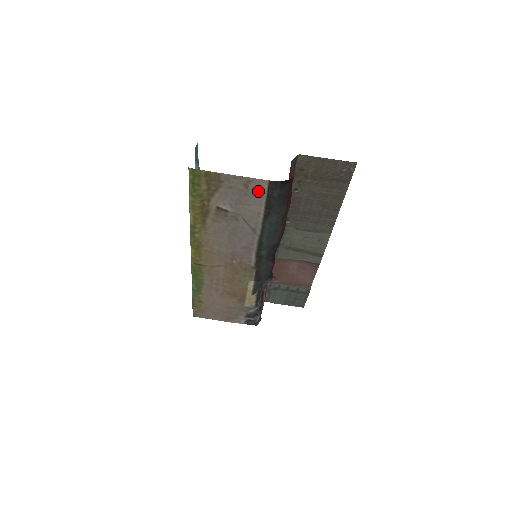
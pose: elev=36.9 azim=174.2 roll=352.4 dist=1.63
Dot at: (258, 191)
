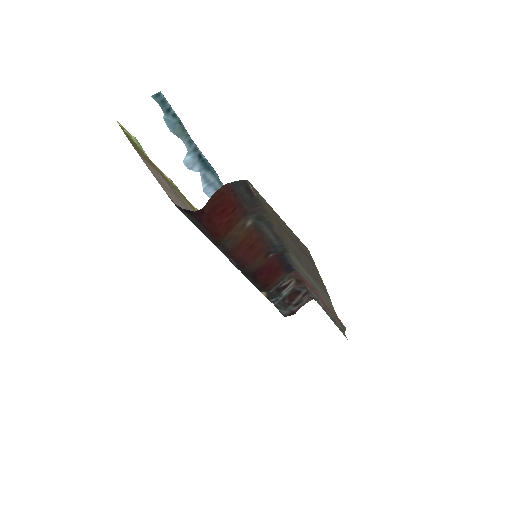
Dot at: (173, 198)
